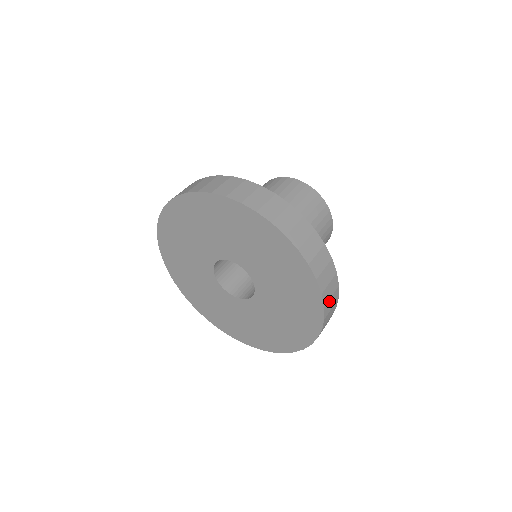
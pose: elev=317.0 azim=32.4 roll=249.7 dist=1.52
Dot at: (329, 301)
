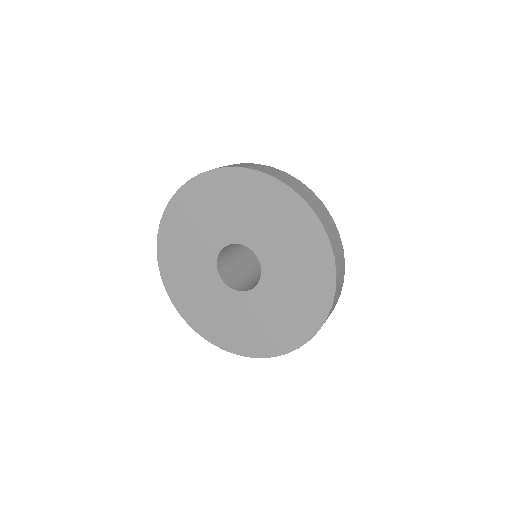
Dot at: occluded
